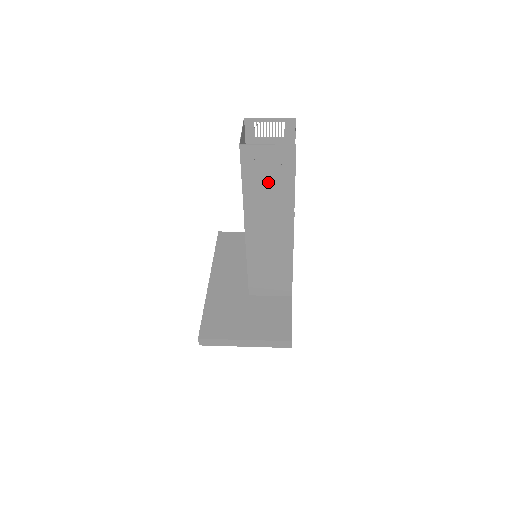
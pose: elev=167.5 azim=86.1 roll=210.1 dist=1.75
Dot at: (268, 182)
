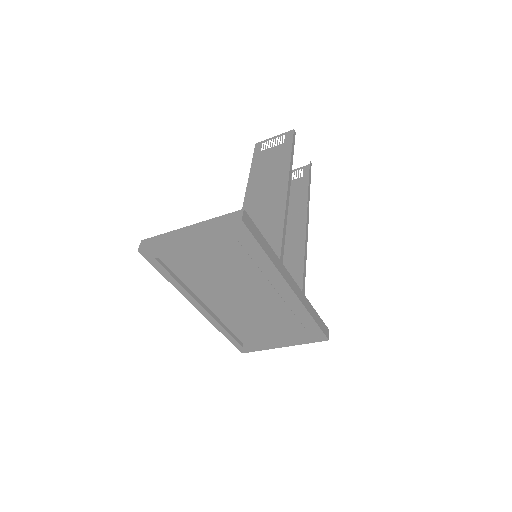
Dot at: (271, 157)
